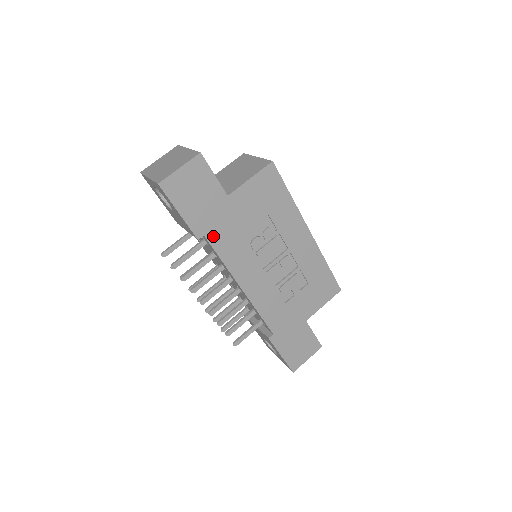
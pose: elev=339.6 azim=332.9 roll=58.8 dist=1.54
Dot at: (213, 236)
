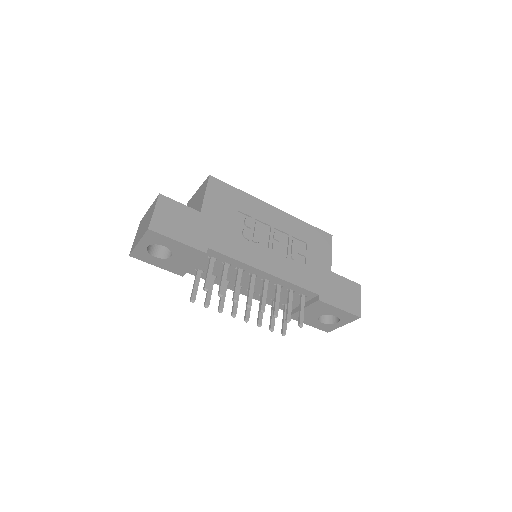
Dot at: (214, 245)
